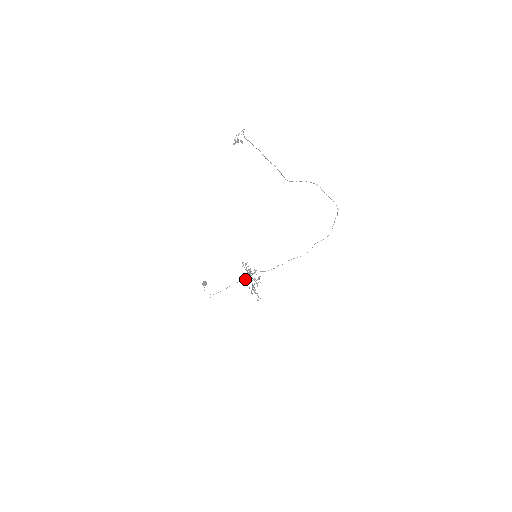
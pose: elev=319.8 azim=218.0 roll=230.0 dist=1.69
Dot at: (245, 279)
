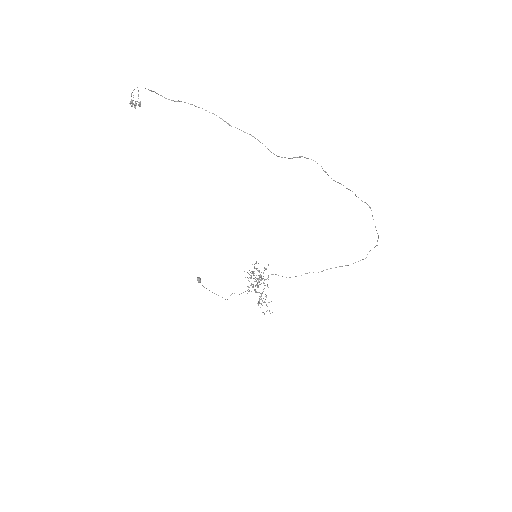
Dot at: (261, 283)
